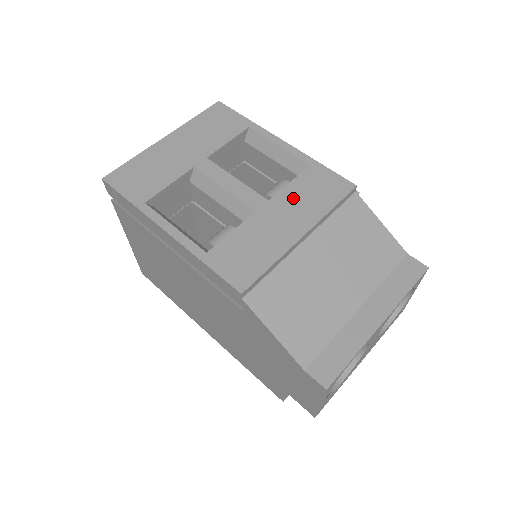
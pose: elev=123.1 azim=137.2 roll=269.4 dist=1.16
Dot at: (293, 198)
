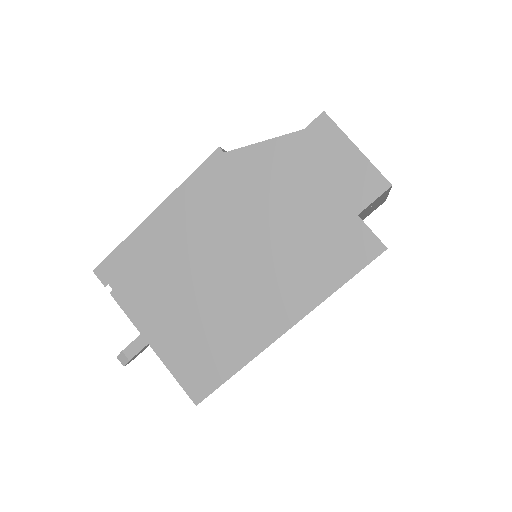
Dot at: occluded
